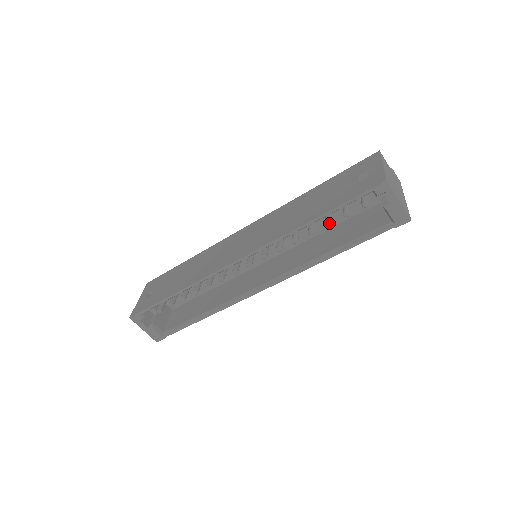
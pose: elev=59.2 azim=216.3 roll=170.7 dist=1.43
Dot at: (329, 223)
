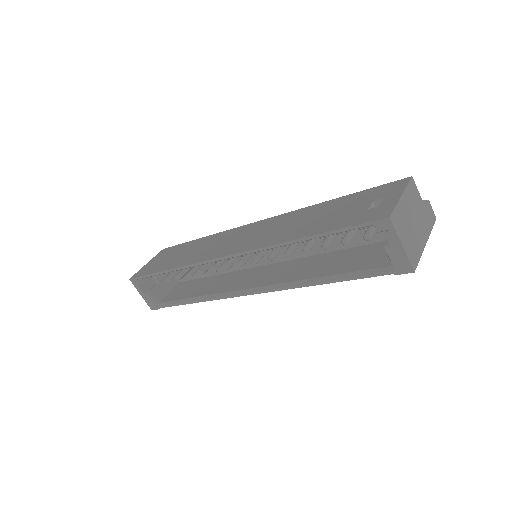
Dot at: (325, 246)
